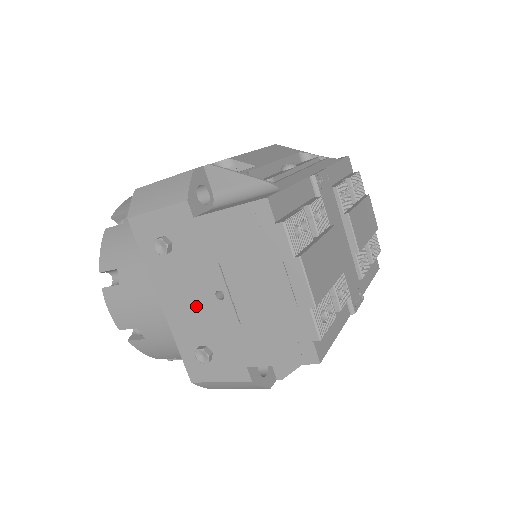
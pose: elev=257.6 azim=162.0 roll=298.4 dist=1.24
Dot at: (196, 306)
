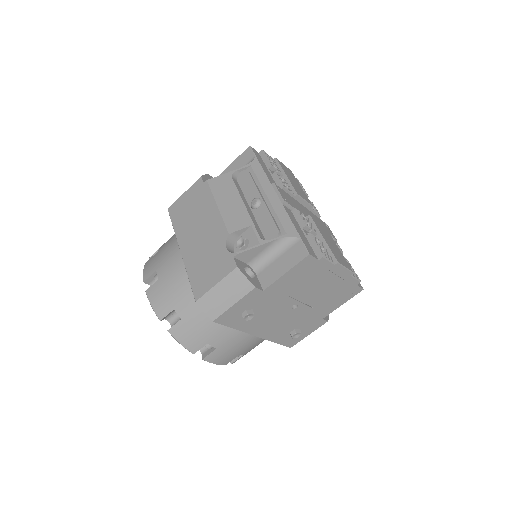
Dot at: (281, 321)
